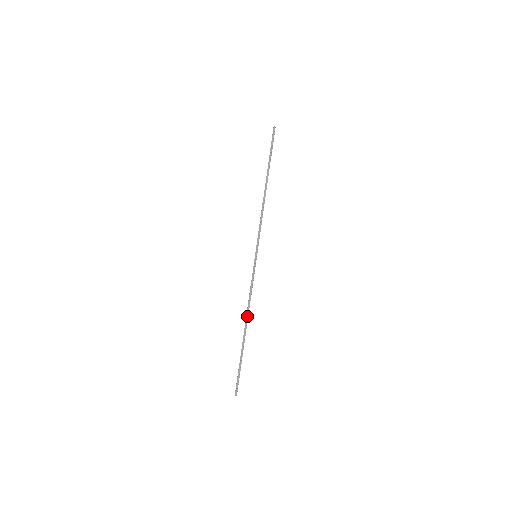
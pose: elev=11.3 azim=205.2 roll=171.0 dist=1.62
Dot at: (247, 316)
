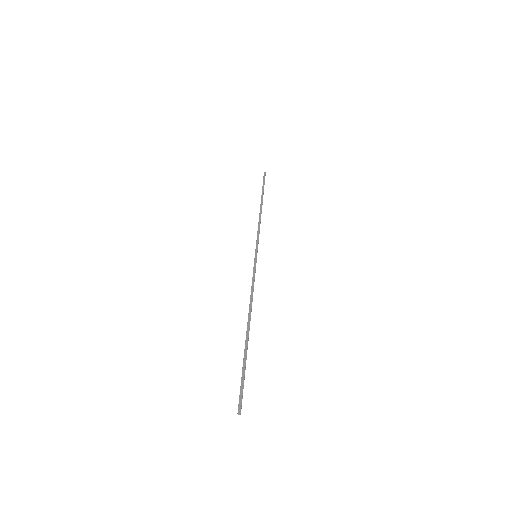
Dot at: (250, 311)
